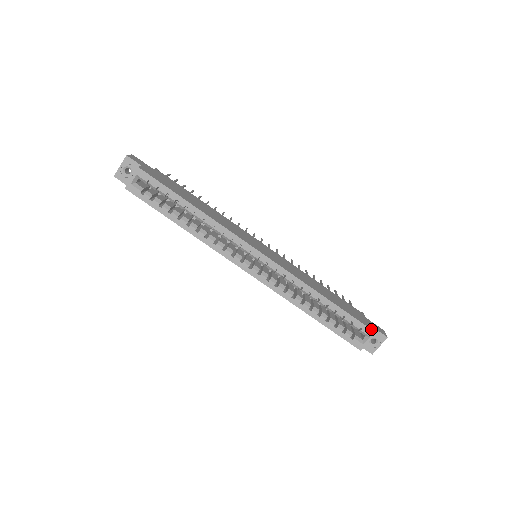
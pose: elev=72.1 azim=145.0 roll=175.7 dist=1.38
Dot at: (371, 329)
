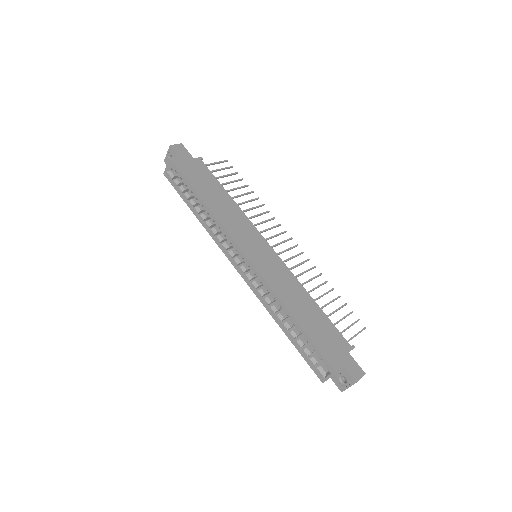
Dot at: (332, 366)
